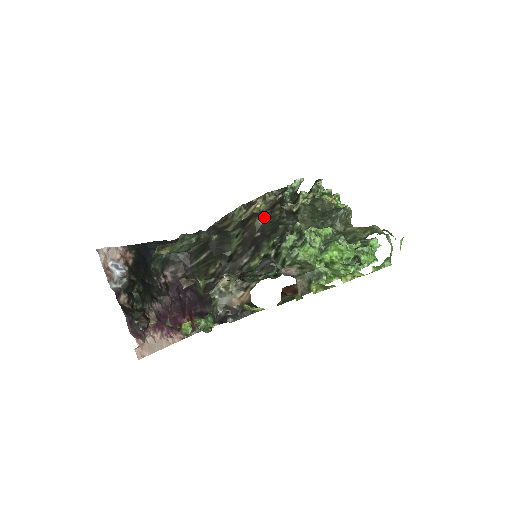
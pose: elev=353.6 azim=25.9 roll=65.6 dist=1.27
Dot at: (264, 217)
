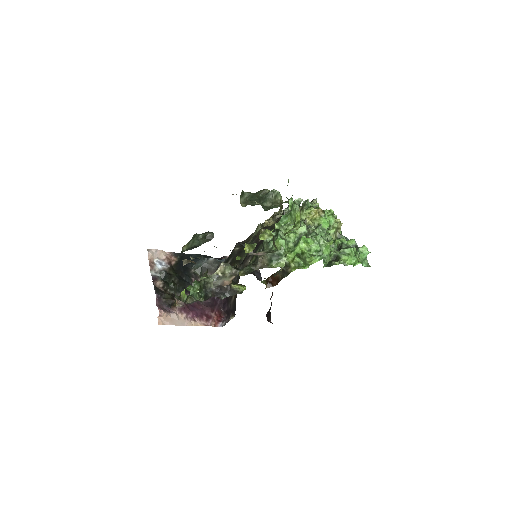
Dot at: (268, 228)
